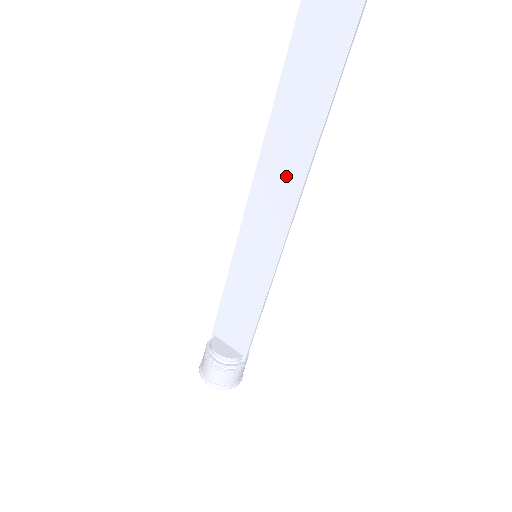
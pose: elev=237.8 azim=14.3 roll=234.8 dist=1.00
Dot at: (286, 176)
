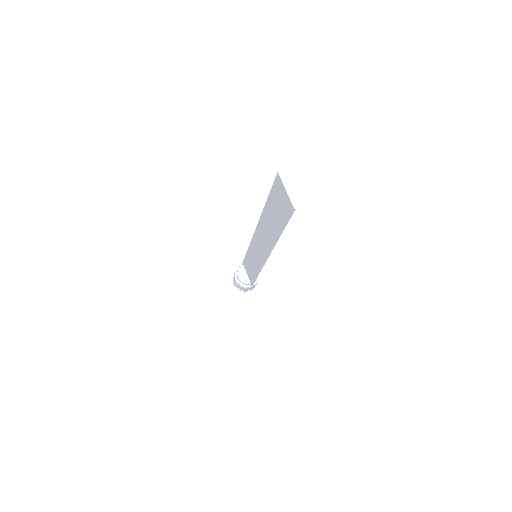
Dot at: (265, 243)
